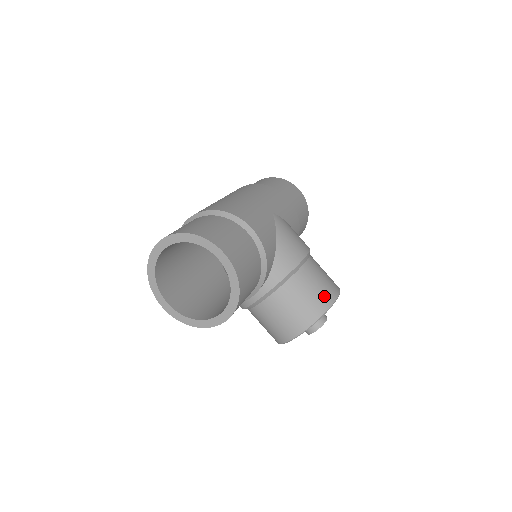
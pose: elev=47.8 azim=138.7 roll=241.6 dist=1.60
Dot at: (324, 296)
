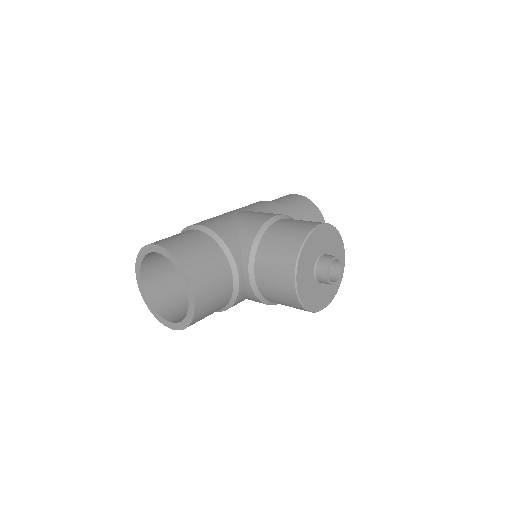
Dot at: (297, 234)
